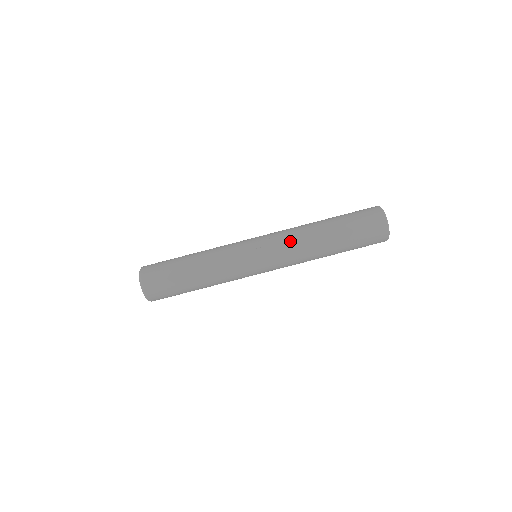
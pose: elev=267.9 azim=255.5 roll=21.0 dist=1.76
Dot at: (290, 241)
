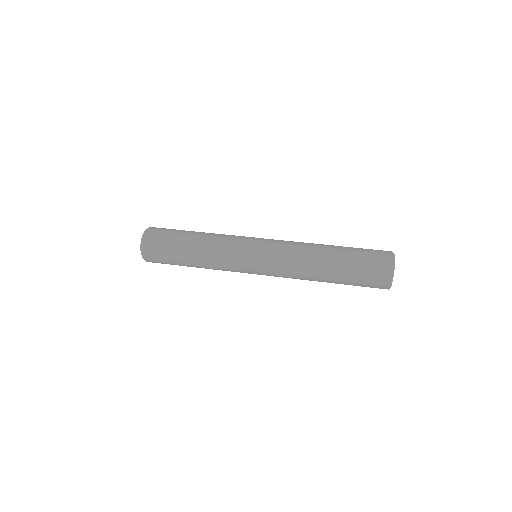
Dot at: occluded
